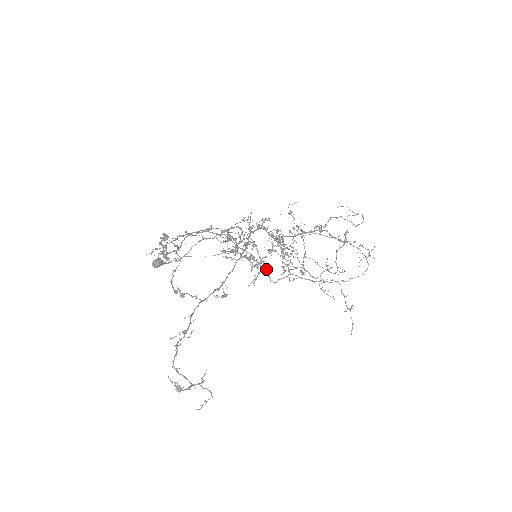
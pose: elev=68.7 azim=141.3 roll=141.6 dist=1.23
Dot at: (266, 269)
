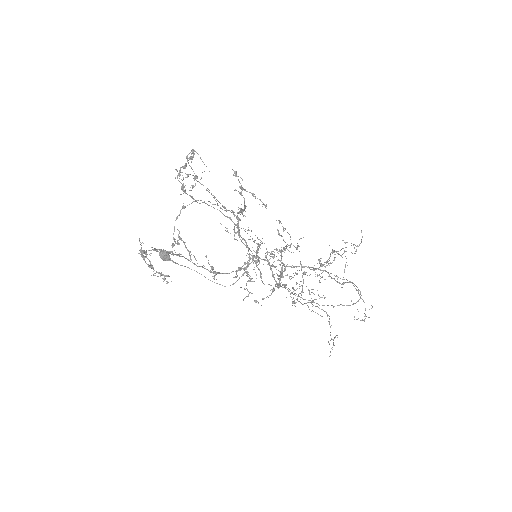
Dot at: (264, 205)
